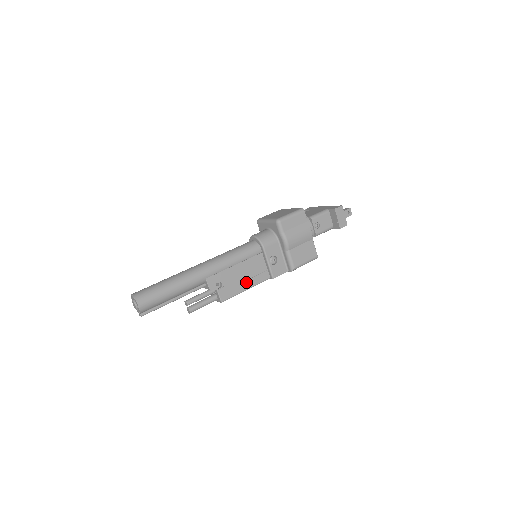
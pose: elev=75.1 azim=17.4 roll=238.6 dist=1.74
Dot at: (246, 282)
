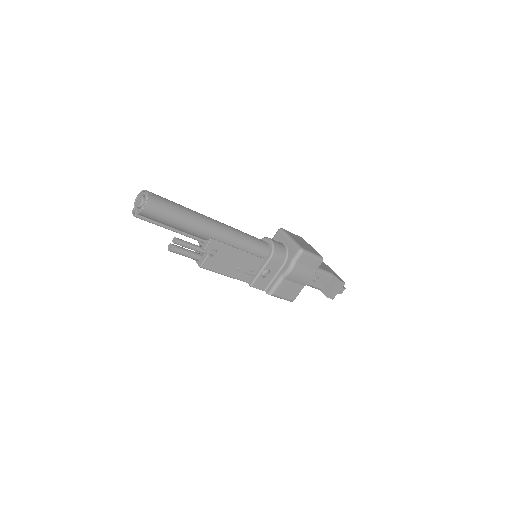
Dot at: (232, 269)
